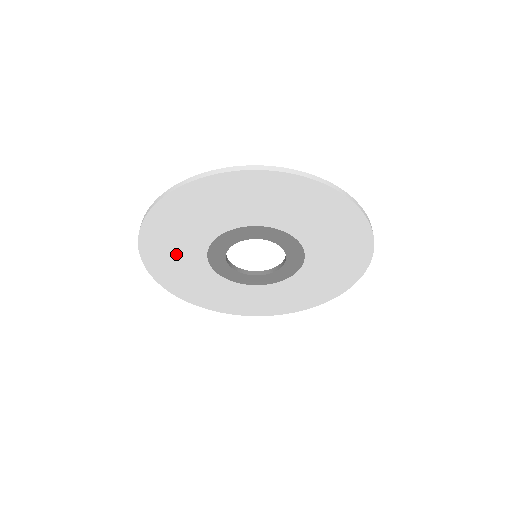
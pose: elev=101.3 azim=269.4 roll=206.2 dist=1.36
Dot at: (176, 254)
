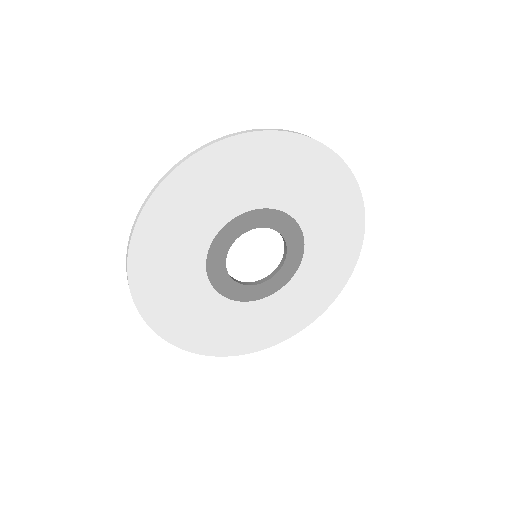
Dot at: (174, 286)
